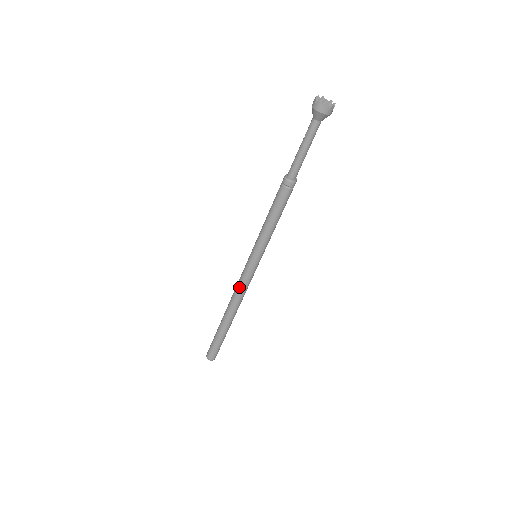
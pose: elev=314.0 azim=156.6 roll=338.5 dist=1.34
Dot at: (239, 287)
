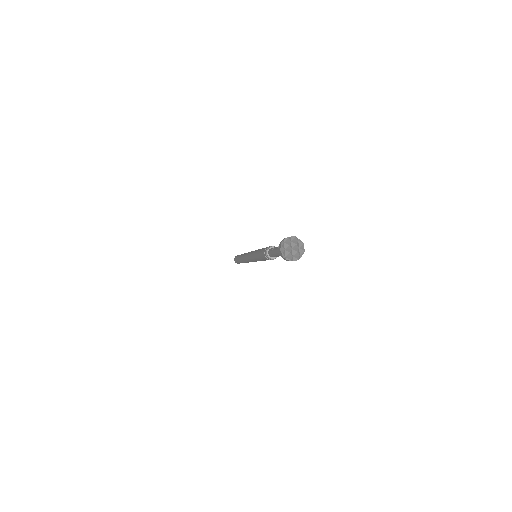
Dot at: (246, 260)
